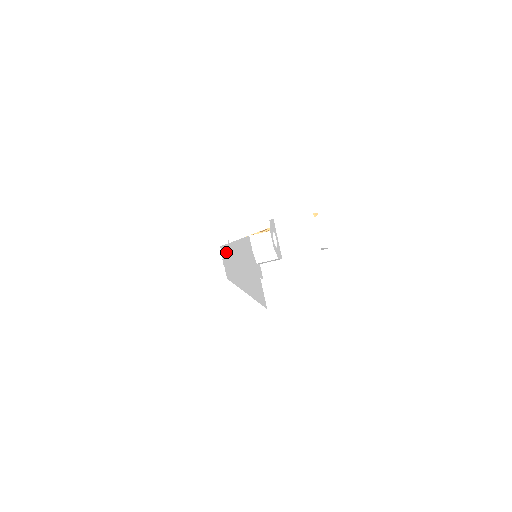
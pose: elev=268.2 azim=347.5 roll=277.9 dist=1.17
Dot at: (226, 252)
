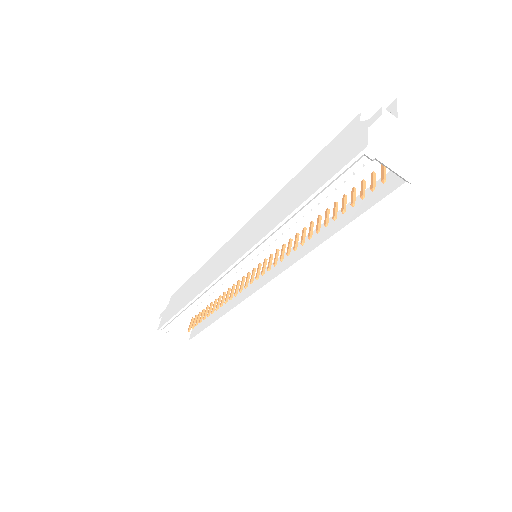
Dot at: (204, 268)
